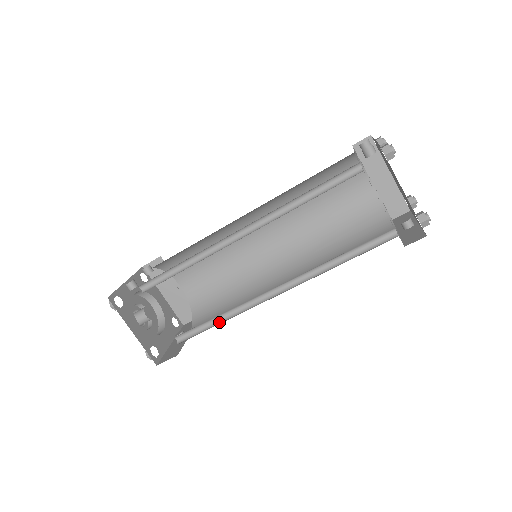
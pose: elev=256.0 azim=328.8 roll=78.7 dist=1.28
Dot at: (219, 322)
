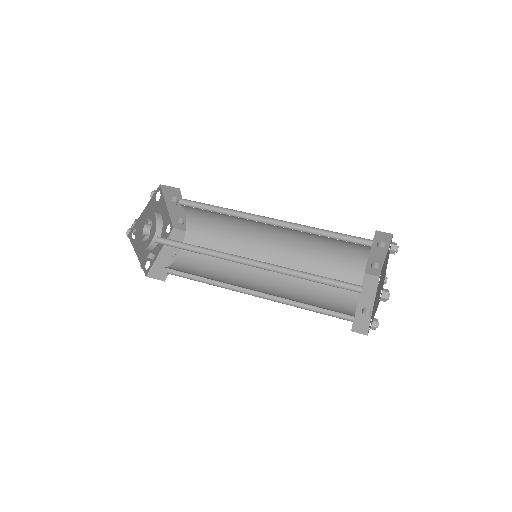
Dot at: (196, 252)
